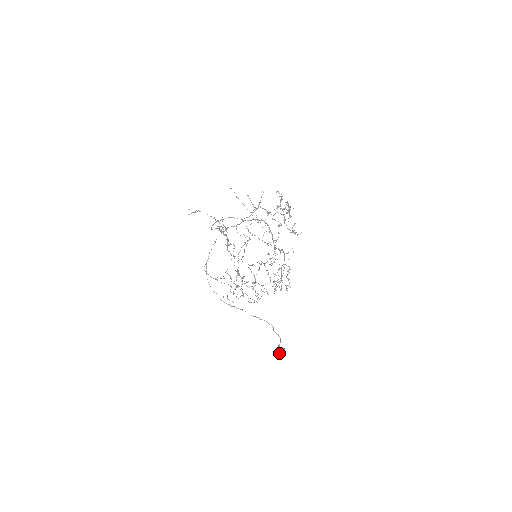
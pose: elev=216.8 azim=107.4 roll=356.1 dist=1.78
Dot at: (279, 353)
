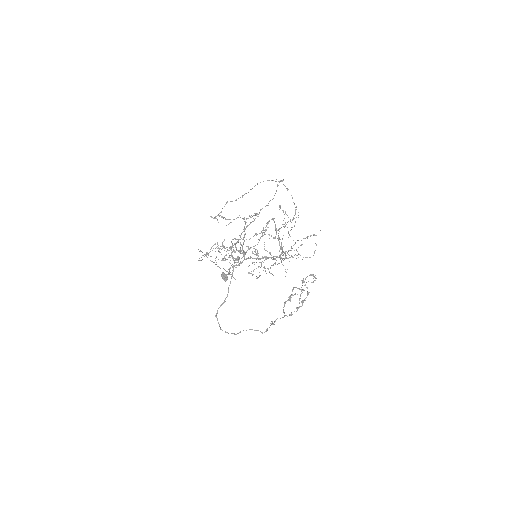
Dot at: occluded
